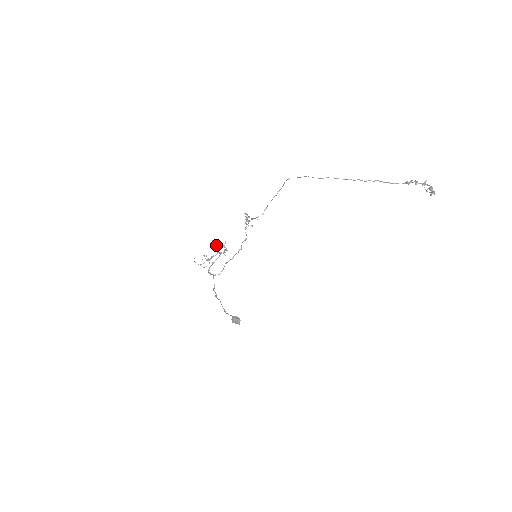
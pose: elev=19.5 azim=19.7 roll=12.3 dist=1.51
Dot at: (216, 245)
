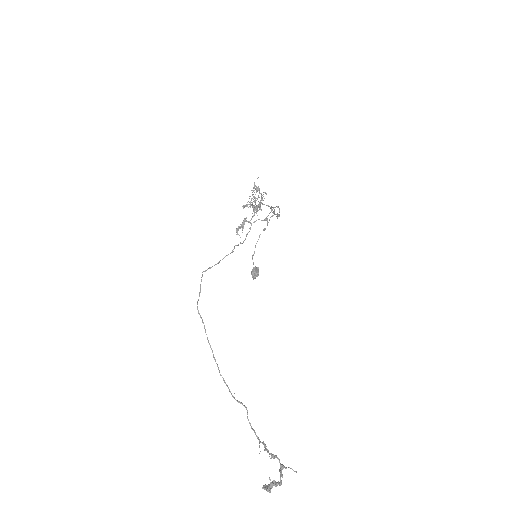
Dot at: (248, 201)
